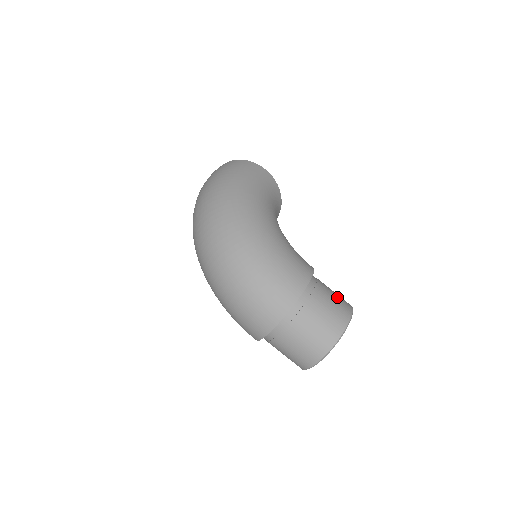
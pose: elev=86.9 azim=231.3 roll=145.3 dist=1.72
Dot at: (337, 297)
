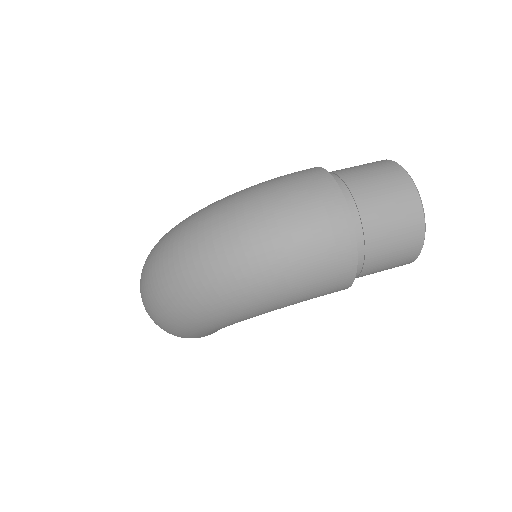
Dot at: occluded
